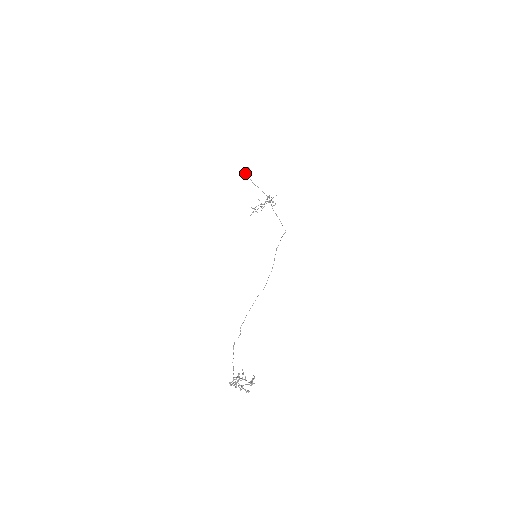
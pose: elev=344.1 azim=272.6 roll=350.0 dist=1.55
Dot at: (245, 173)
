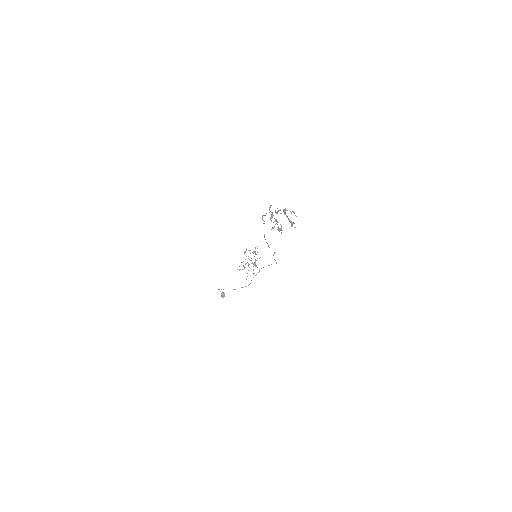
Dot at: occluded
